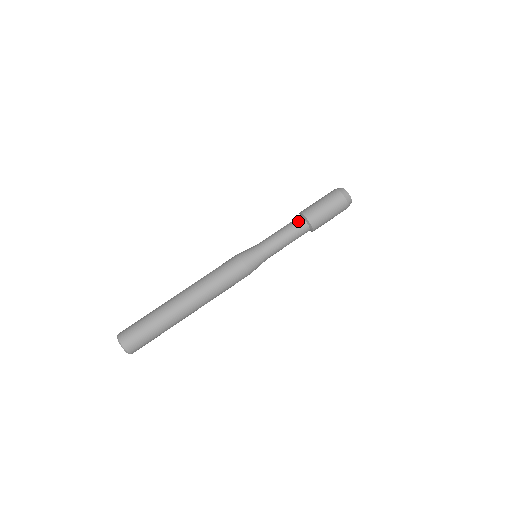
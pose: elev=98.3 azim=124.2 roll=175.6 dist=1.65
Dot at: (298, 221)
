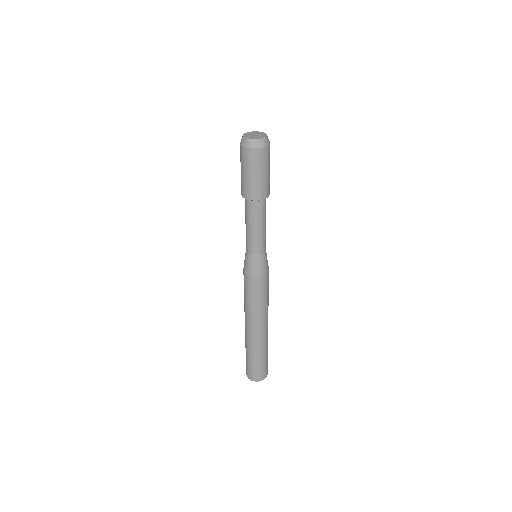
Dot at: (245, 203)
